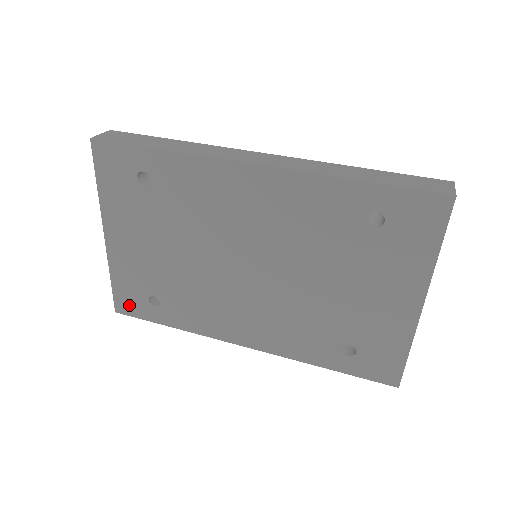
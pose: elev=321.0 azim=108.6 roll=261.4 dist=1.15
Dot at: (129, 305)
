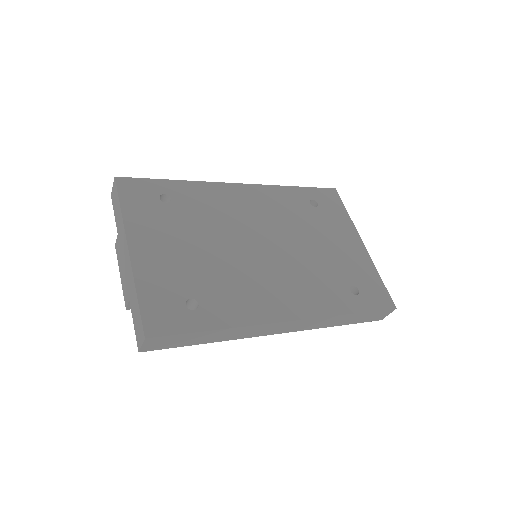
Dot at: (163, 321)
